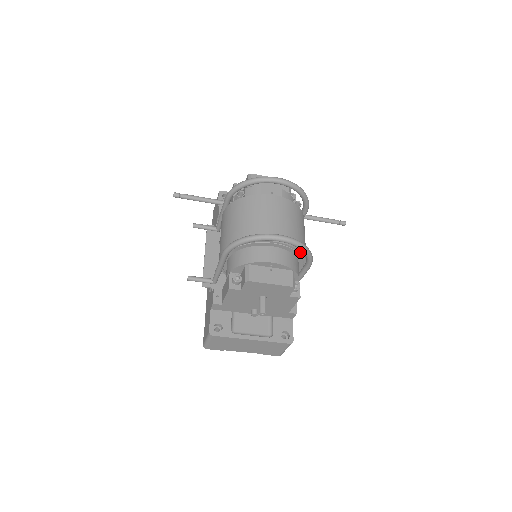
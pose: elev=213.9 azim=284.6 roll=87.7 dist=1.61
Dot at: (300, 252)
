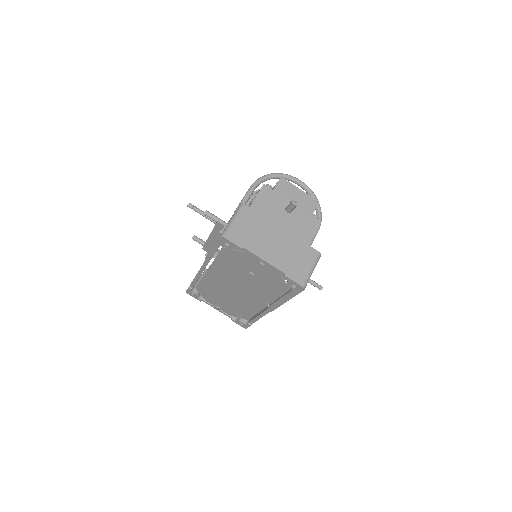
Dot at: occluded
